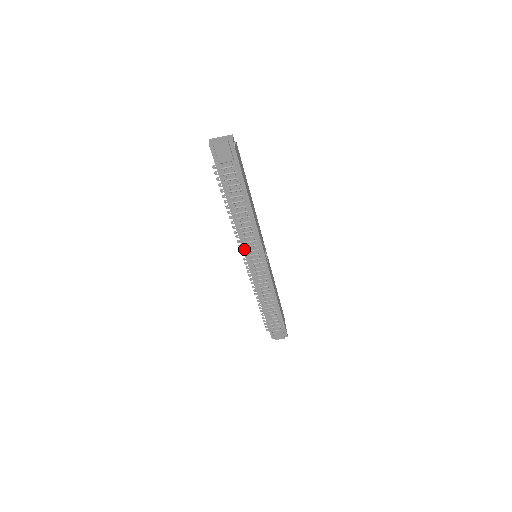
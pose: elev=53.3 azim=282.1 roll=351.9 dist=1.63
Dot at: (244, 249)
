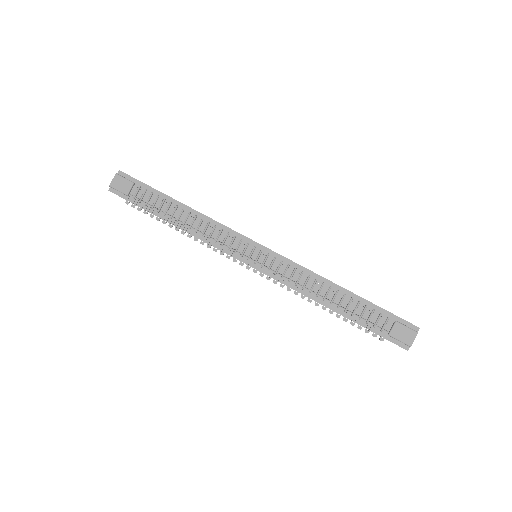
Dot at: (230, 254)
